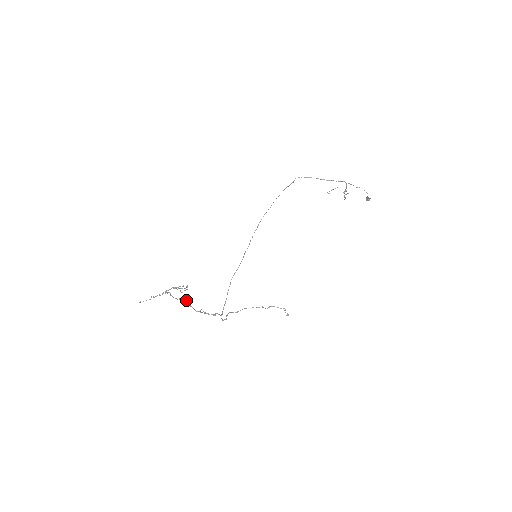
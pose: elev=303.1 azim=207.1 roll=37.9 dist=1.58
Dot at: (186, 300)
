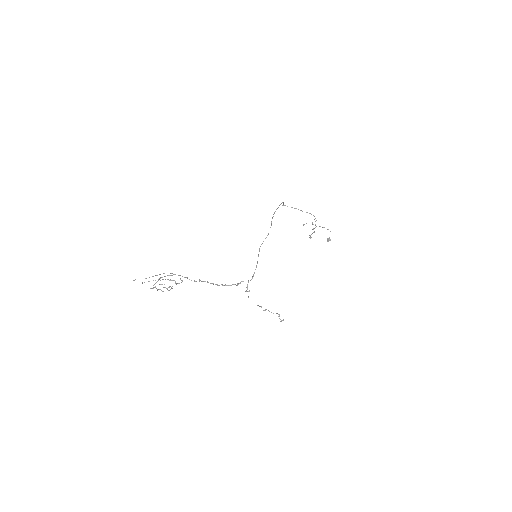
Dot at: occluded
